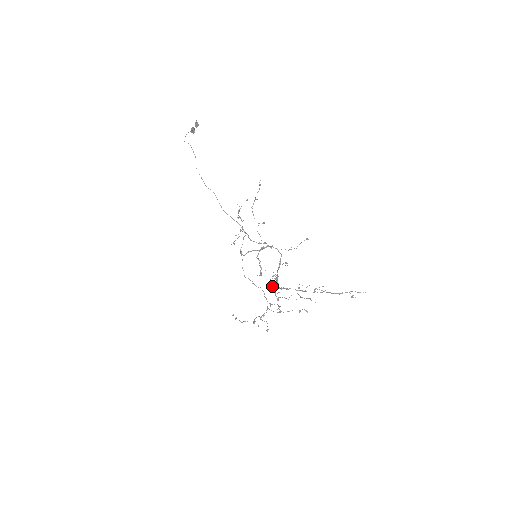
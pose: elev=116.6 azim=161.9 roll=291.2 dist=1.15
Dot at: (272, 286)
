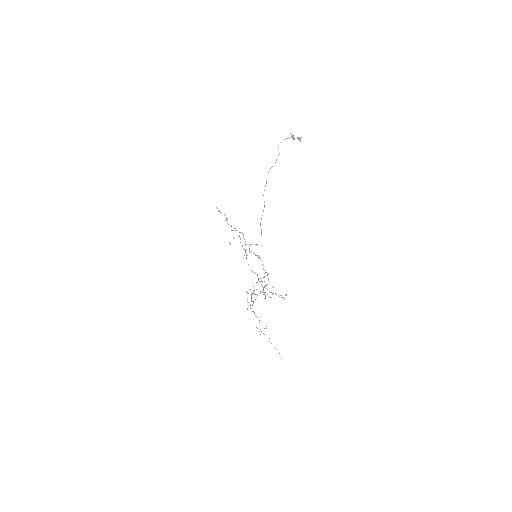
Dot at: (250, 289)
